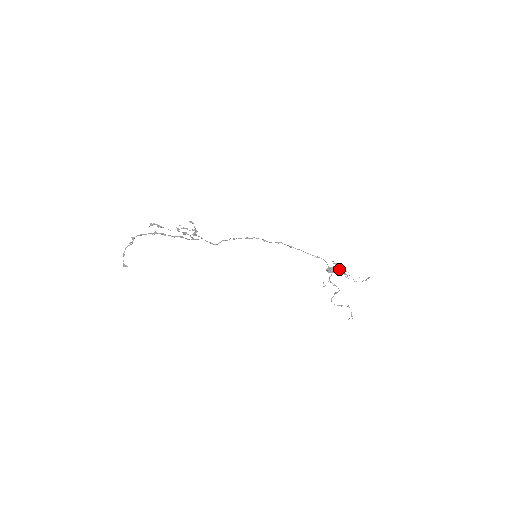
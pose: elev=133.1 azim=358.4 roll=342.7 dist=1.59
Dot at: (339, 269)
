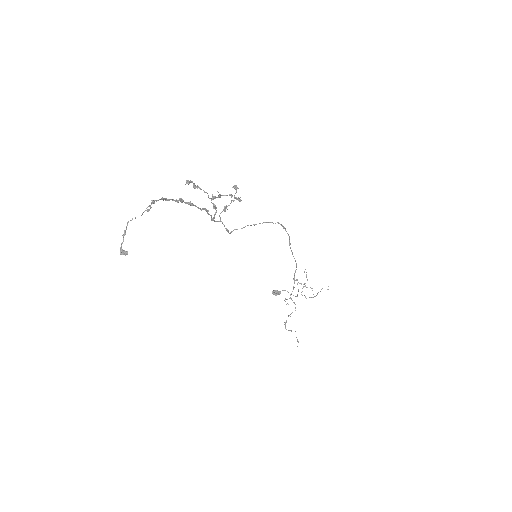
Dot at: (307, 279)
